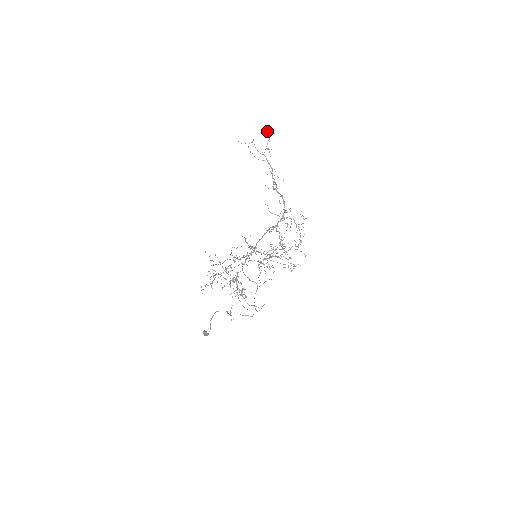
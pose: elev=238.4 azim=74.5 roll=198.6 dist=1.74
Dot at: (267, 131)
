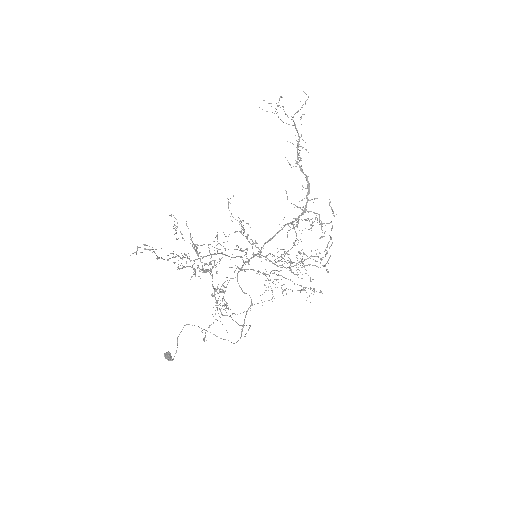
Dot at: (304, 92)
